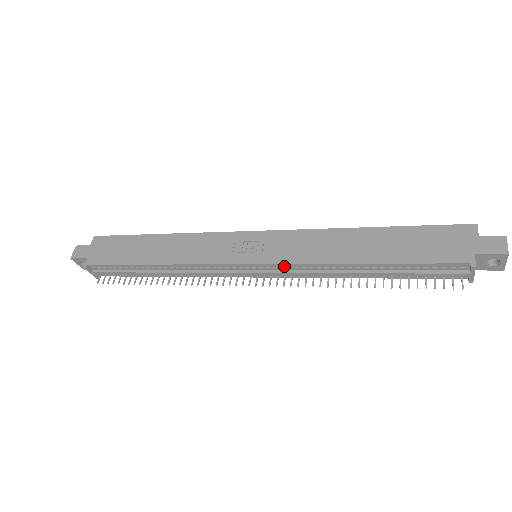
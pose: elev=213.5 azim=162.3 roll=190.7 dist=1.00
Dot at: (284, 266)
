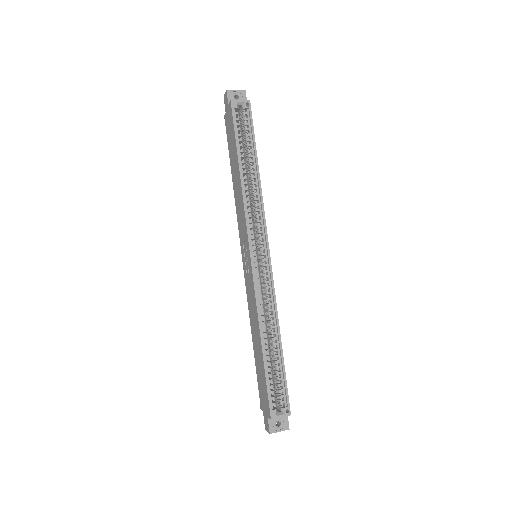
Dot at: occluded
